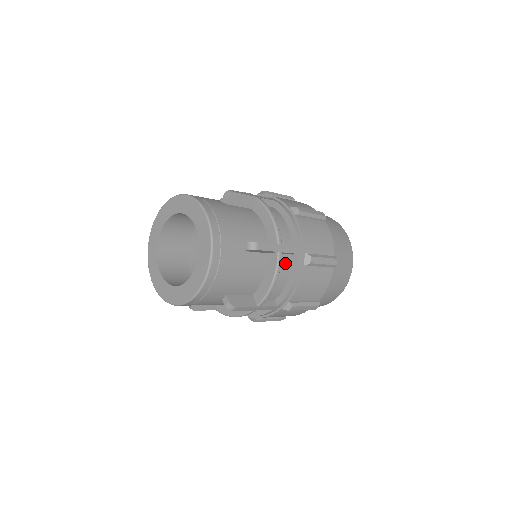
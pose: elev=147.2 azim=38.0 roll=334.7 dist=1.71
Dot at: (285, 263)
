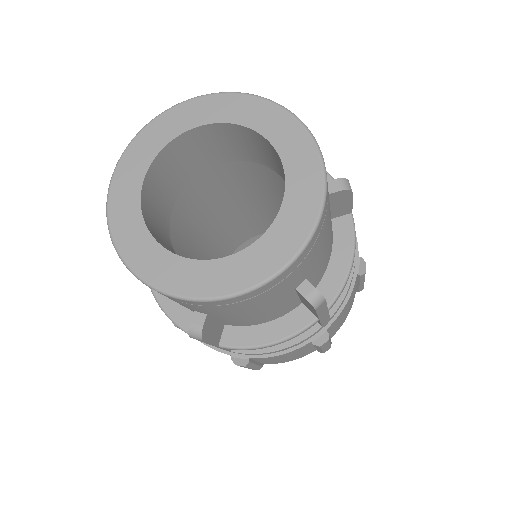
Dot at: occluded
